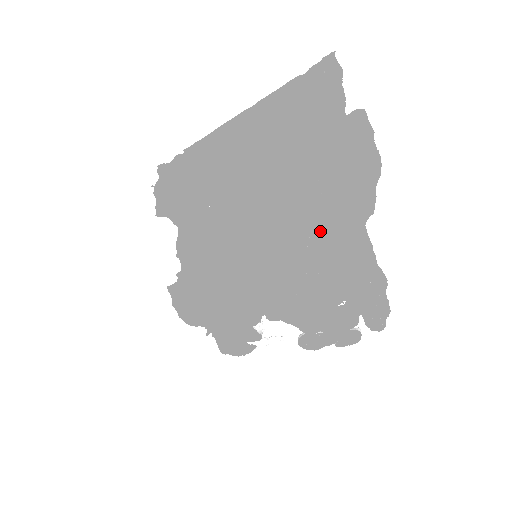
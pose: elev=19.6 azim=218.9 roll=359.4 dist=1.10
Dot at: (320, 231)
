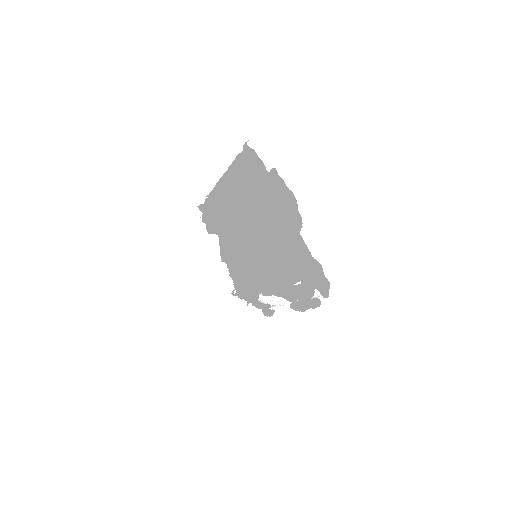
Dot at: (276, 241)
